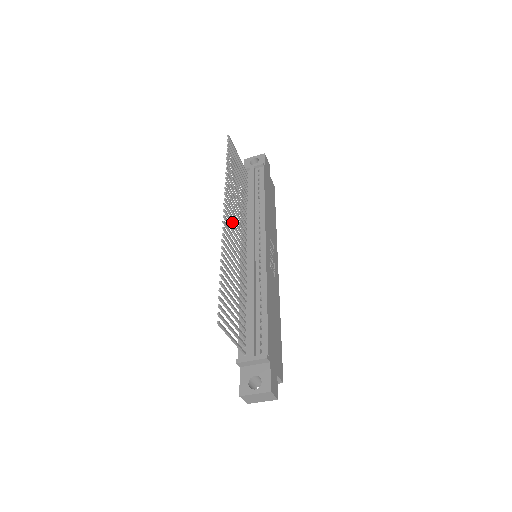
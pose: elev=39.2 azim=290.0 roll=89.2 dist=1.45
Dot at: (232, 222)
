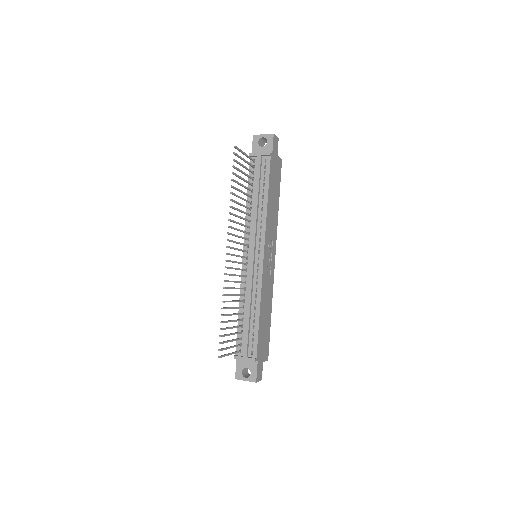
Dot at: (234, 248)
